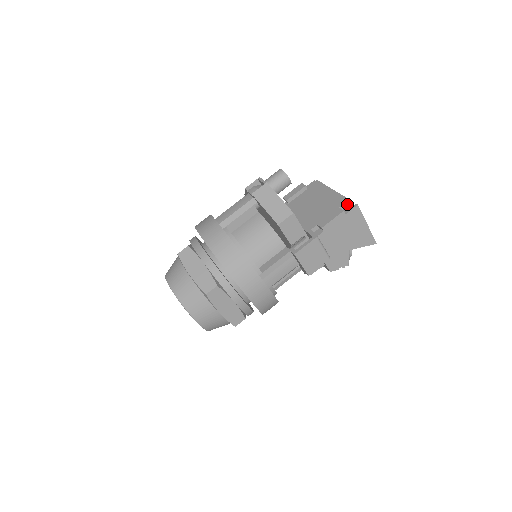
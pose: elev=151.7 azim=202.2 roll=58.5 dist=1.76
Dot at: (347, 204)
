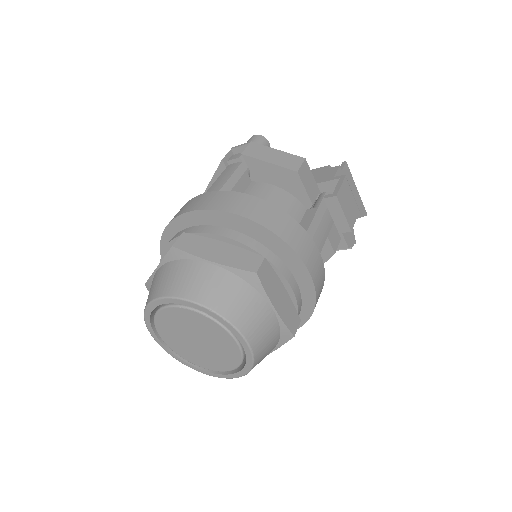
Dot at: occluded
